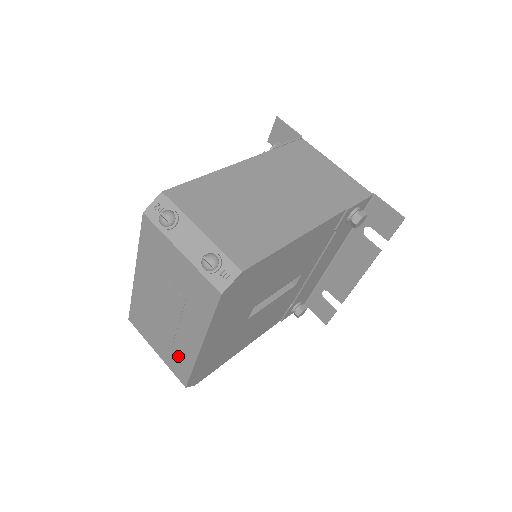
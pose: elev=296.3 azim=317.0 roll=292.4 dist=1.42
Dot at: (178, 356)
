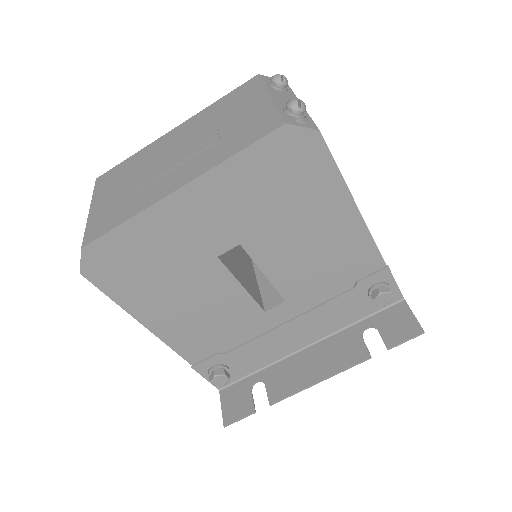
Dot at: (124, 207)
